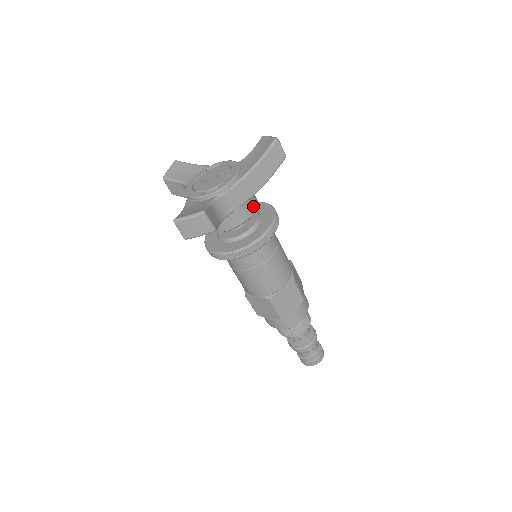
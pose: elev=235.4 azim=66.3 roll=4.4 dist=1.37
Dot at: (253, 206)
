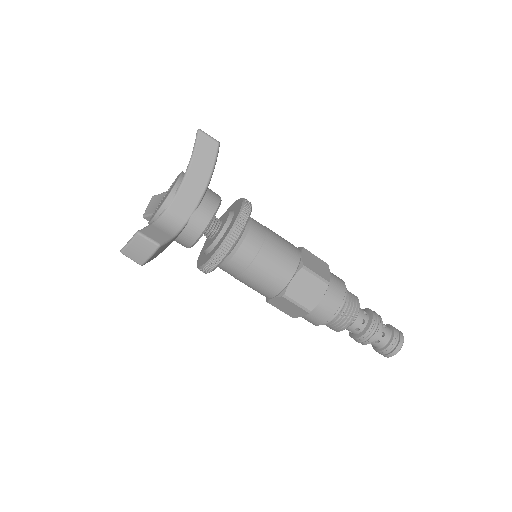
Dot at: (211, 207)
